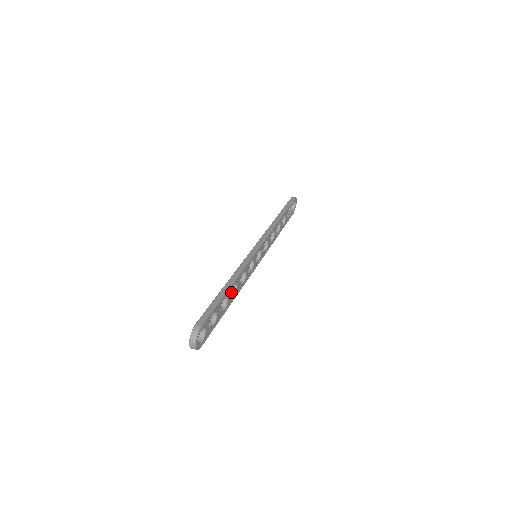
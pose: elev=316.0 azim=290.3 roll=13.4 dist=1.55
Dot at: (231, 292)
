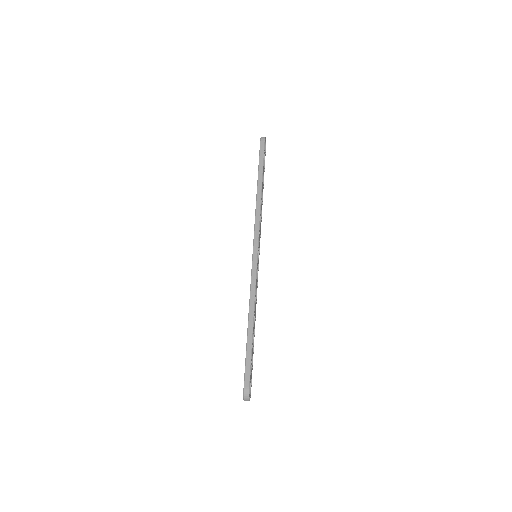
Dot at: (254, 324)
